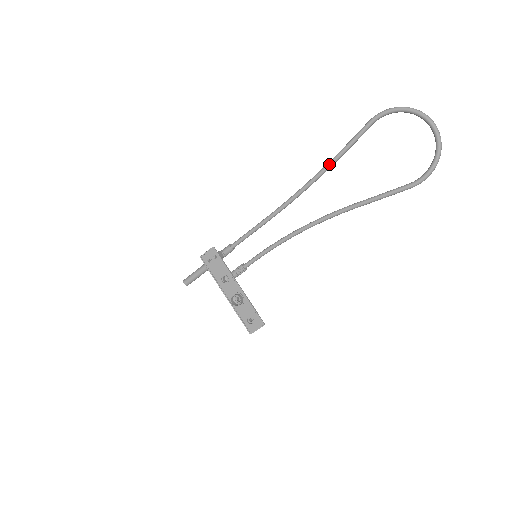
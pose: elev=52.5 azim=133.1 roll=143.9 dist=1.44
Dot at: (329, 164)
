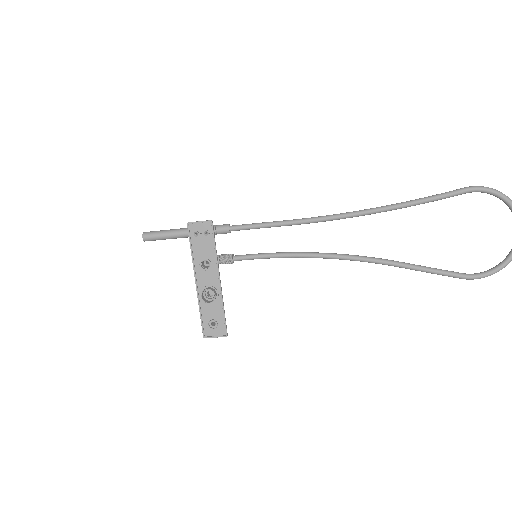
Dot at: (398, 206)
